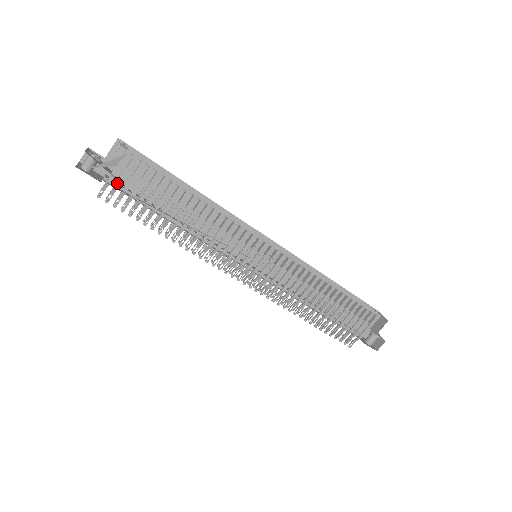
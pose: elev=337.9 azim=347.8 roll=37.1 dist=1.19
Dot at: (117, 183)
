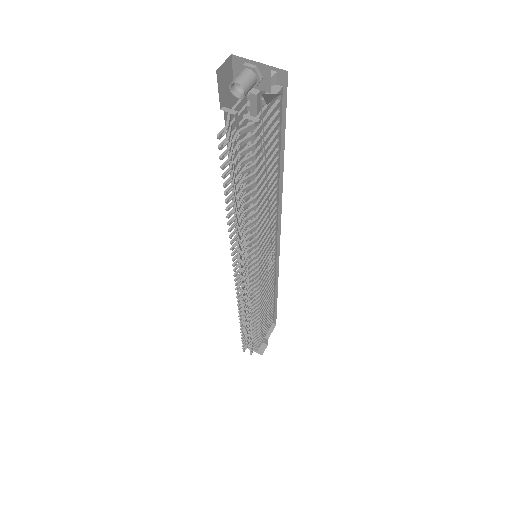
Dot at: occluded
